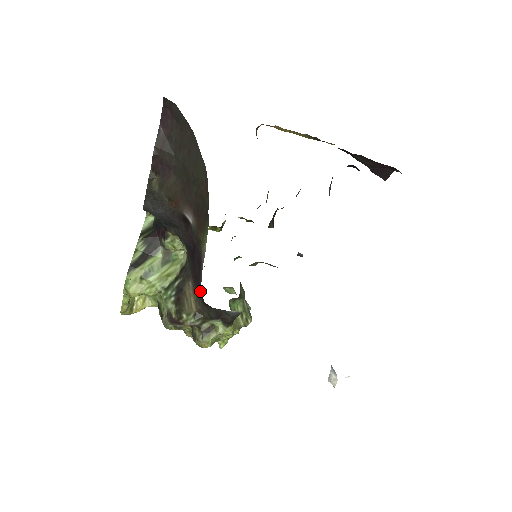
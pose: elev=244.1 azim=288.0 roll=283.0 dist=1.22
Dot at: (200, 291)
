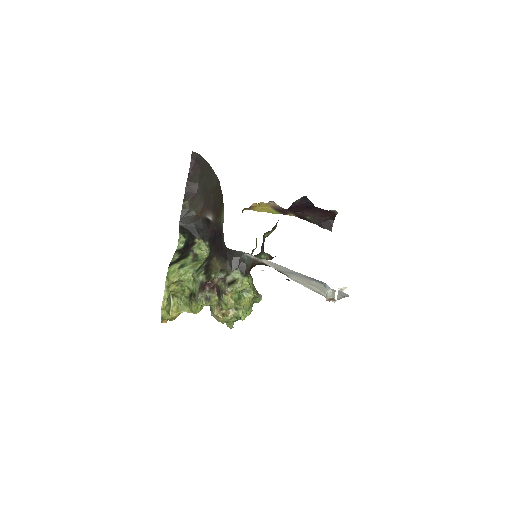
Dot at: (223, 247)
